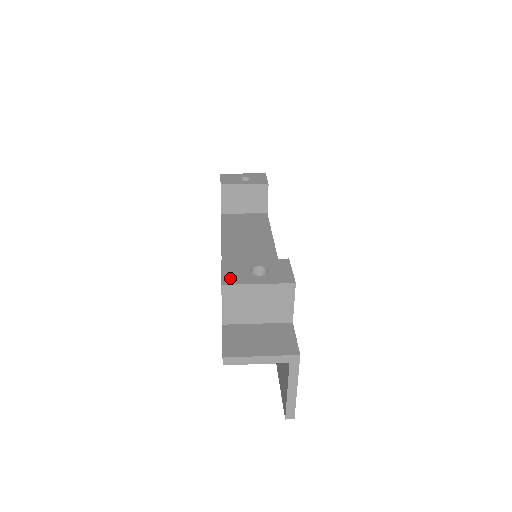
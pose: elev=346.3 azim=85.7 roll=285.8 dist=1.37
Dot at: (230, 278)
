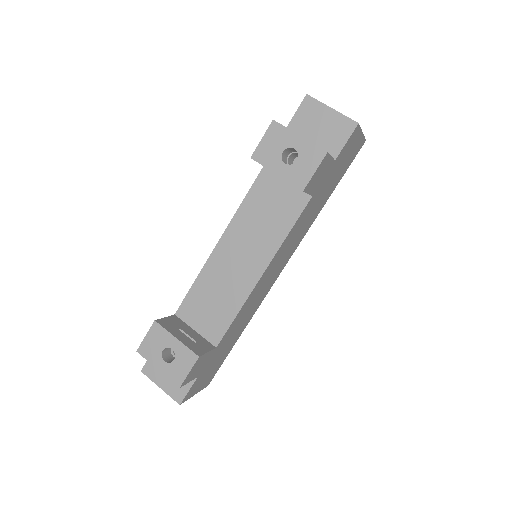
Dot at: (145, 349)
